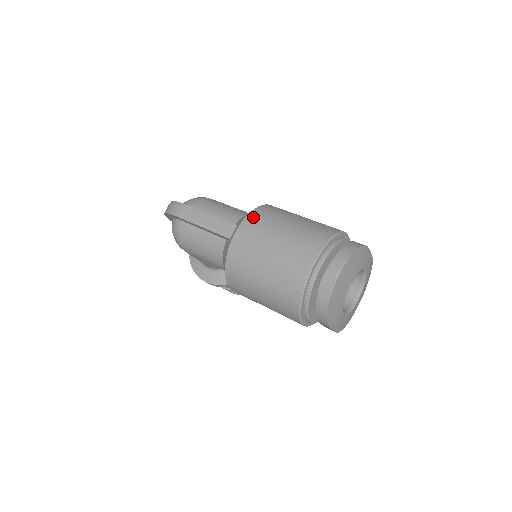
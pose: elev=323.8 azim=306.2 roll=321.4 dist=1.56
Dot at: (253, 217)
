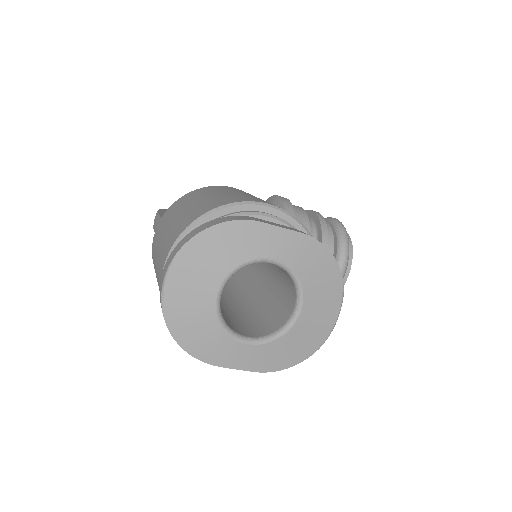
Dot at: (168, 211)
